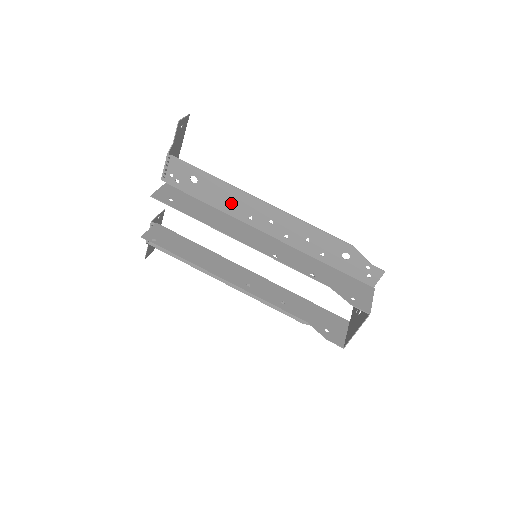
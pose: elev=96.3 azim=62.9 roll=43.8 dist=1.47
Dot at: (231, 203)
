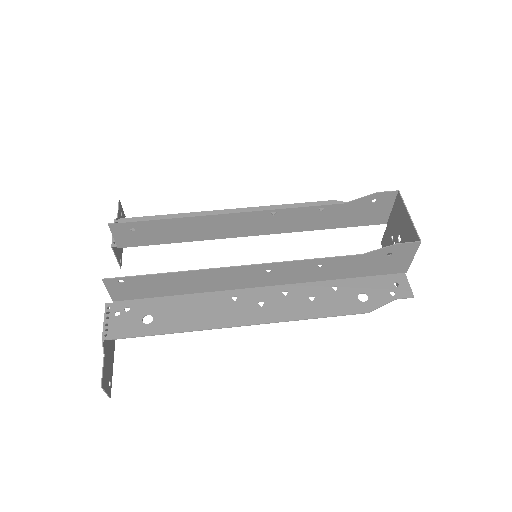
Dot at: occluded
